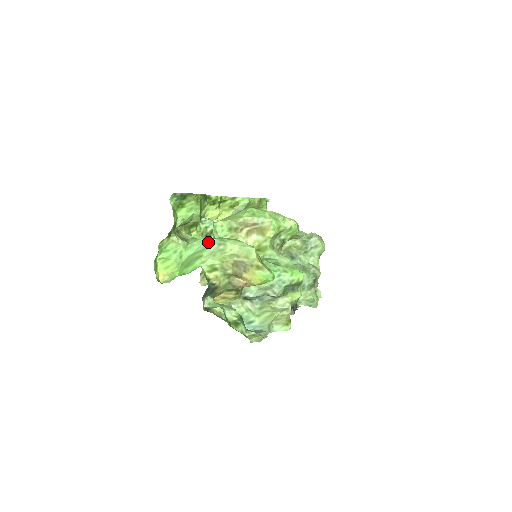
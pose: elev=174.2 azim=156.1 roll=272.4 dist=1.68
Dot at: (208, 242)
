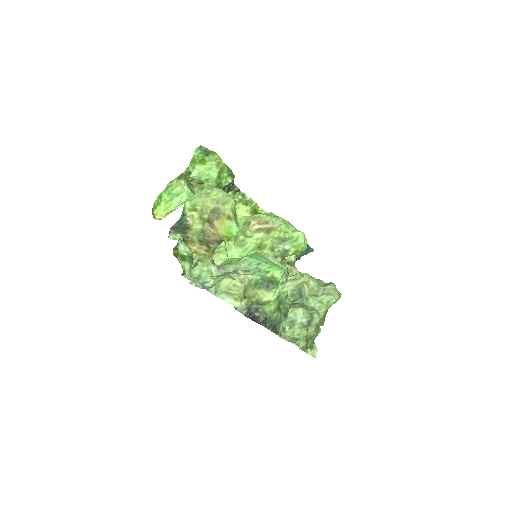
Dot at: occluded
